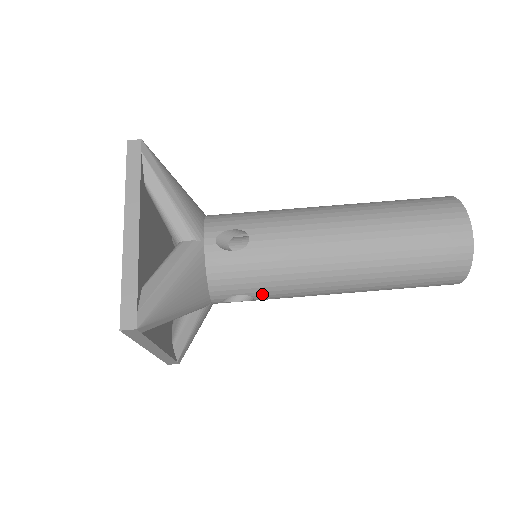
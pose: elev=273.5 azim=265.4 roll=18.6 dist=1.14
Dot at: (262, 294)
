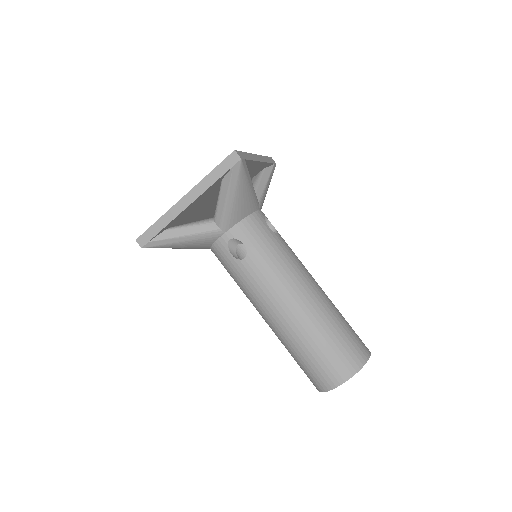
Dot at: (253, 259)
